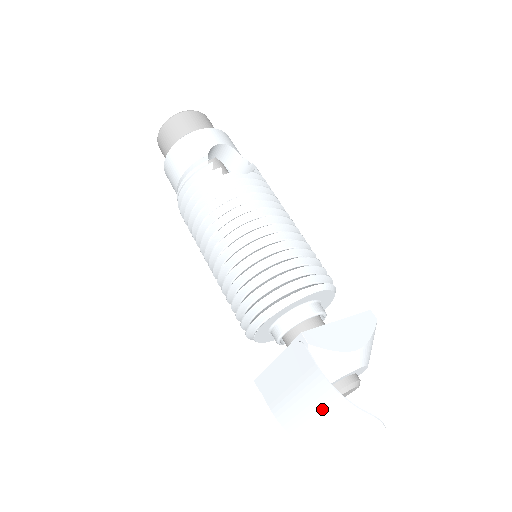
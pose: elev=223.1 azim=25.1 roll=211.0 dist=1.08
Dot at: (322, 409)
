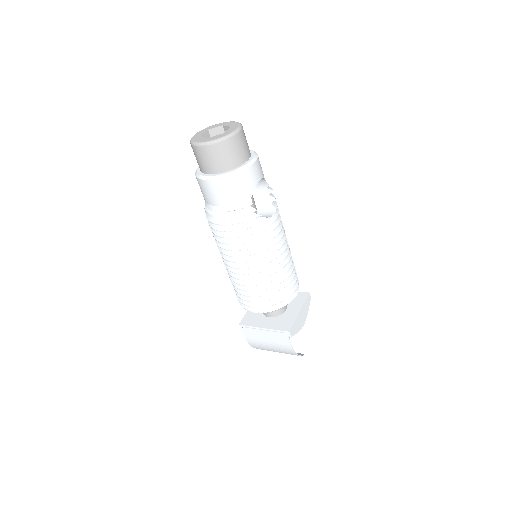
Dot at: (281, 351)
